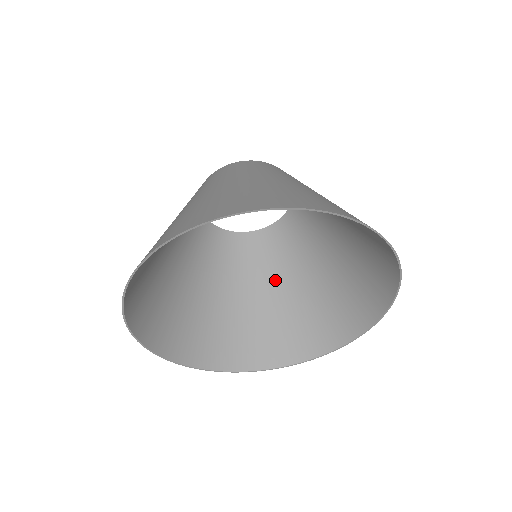
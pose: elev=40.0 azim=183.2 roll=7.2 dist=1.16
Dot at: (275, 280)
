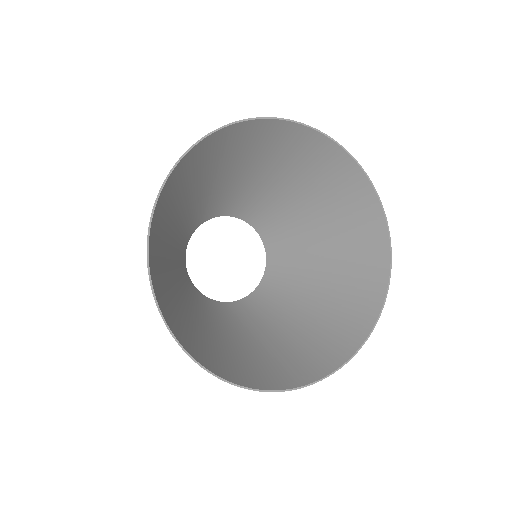
Dot at: (303, 291)
